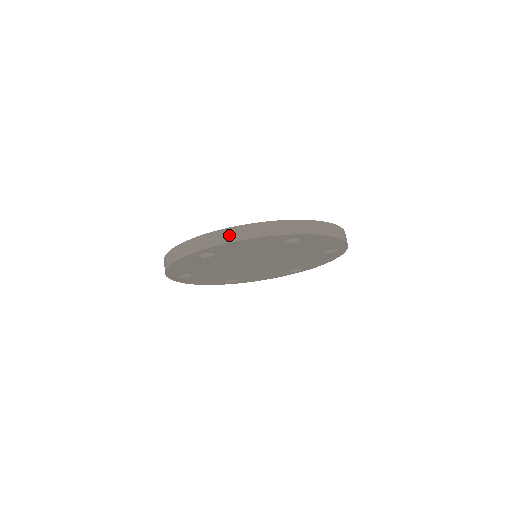
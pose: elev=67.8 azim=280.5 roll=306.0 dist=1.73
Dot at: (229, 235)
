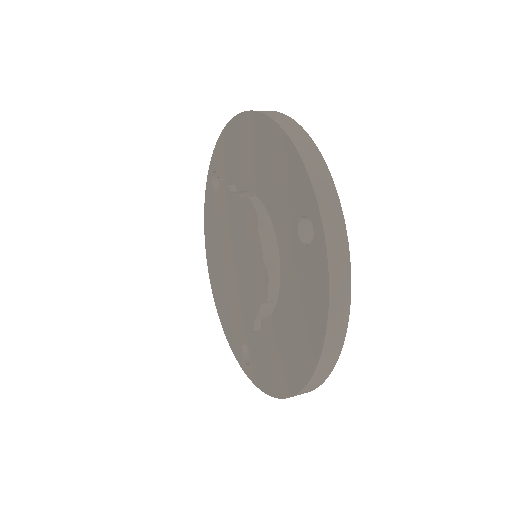
Dot at: occluded
